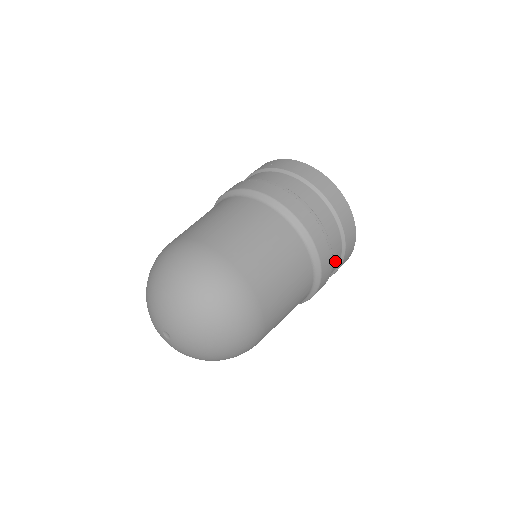
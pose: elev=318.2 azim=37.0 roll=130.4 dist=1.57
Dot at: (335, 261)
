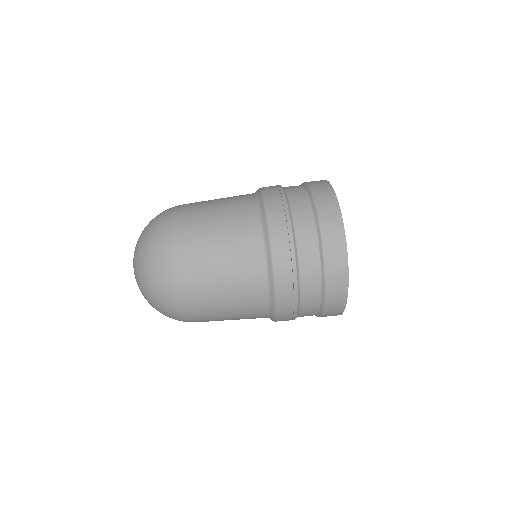
Dot at: occluded
